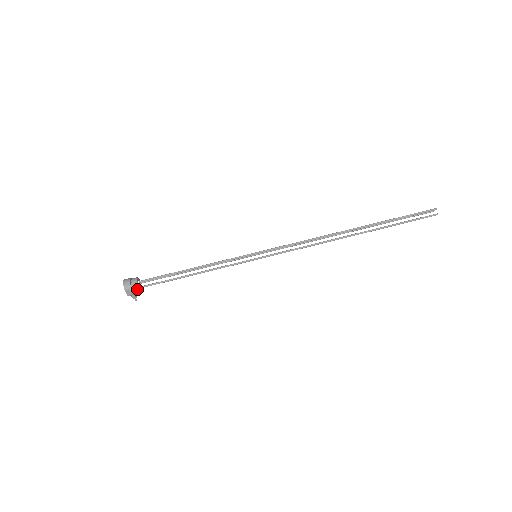
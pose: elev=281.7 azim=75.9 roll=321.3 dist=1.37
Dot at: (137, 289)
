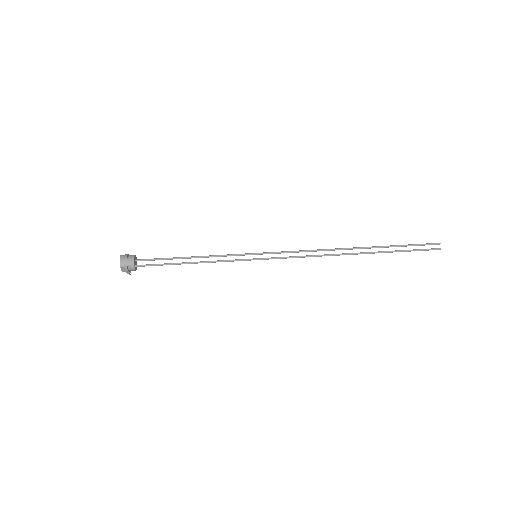
Dot at: (133, 268)
